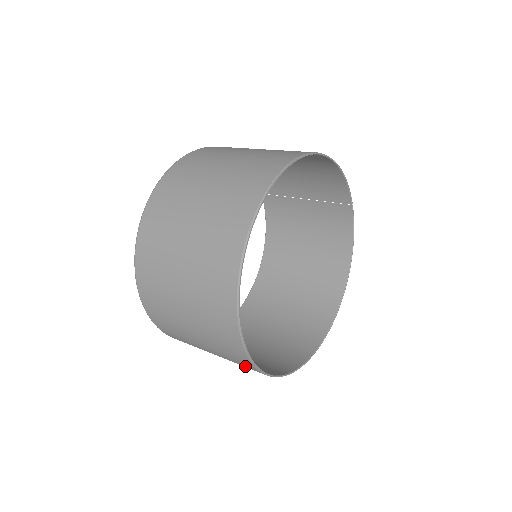
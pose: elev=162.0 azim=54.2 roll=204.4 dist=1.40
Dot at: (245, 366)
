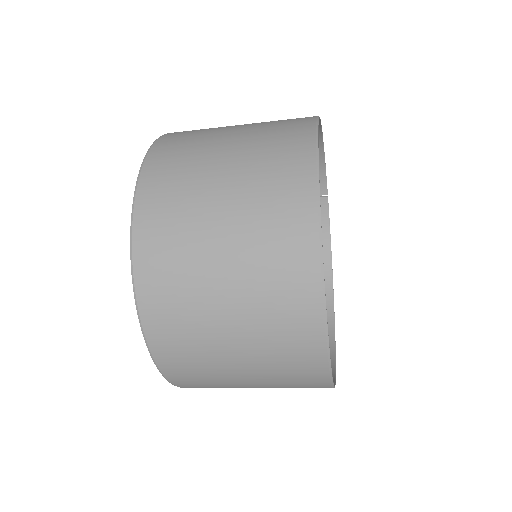
Dot at: (304, 379)
